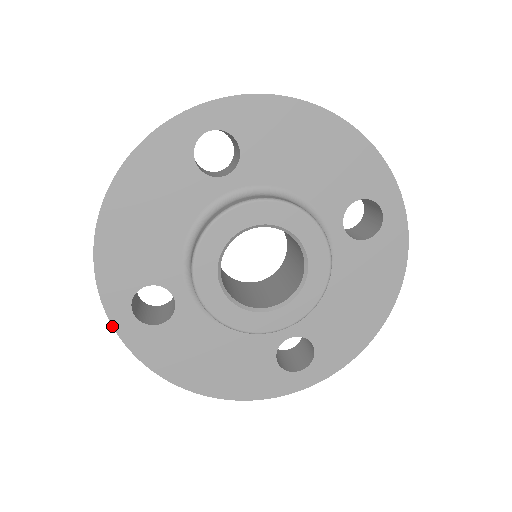
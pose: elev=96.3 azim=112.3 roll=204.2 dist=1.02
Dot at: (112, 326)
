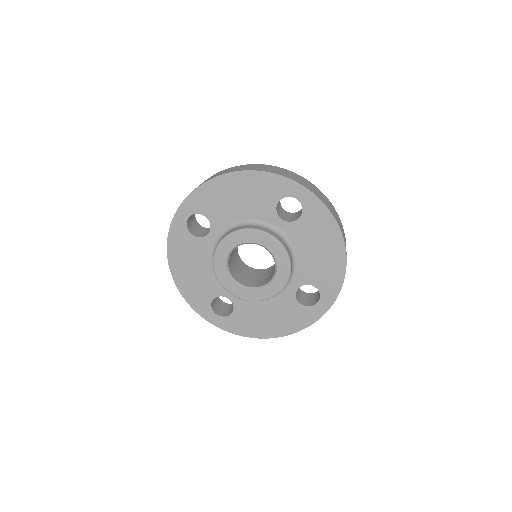
Dot at: (175, 213)
